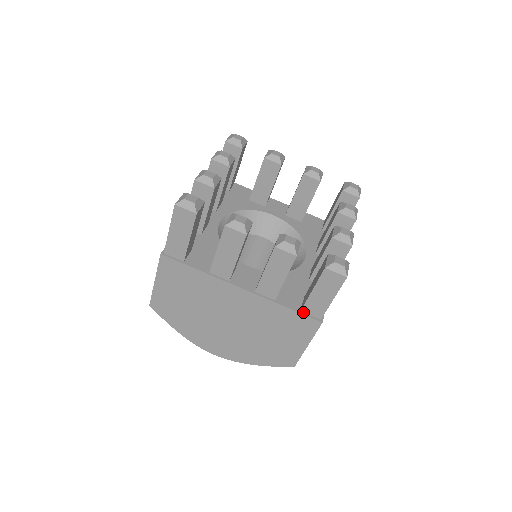
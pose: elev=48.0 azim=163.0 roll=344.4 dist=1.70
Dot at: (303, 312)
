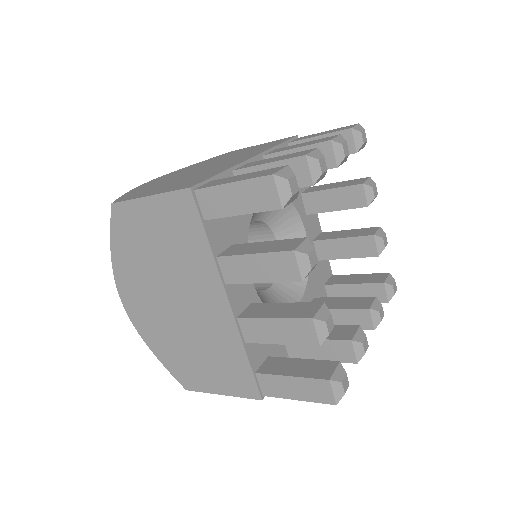
Dot at: occluded
